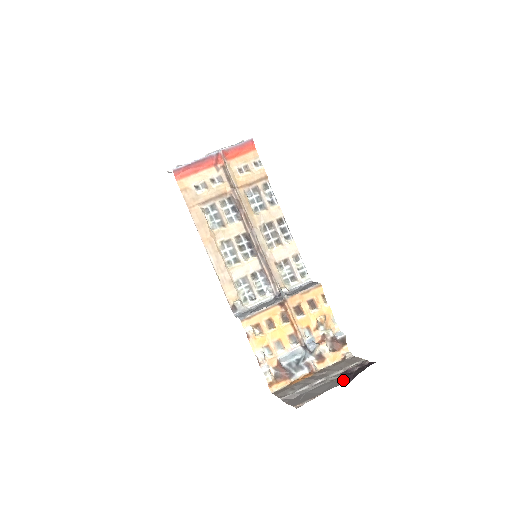
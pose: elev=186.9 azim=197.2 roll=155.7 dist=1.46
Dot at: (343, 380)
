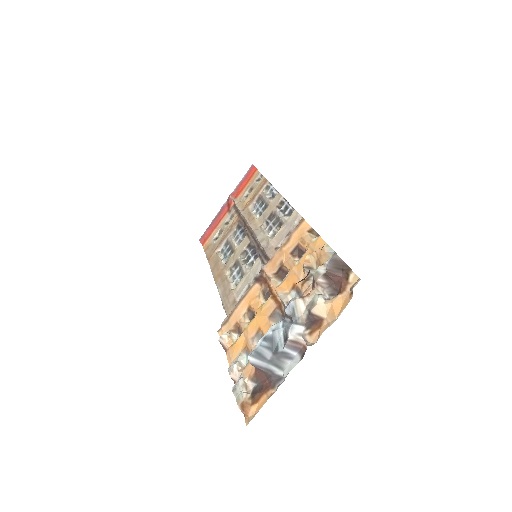
Dot at: occluded
